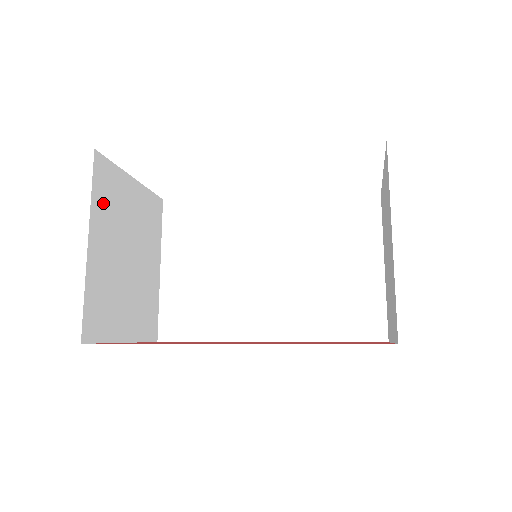
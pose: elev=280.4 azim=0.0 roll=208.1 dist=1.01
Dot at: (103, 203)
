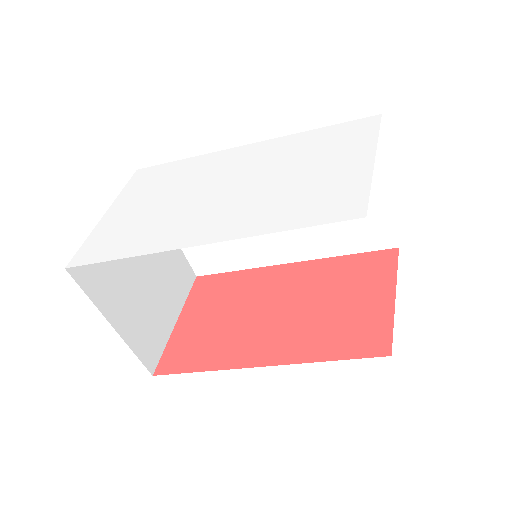
Dot at: (102, 286)
